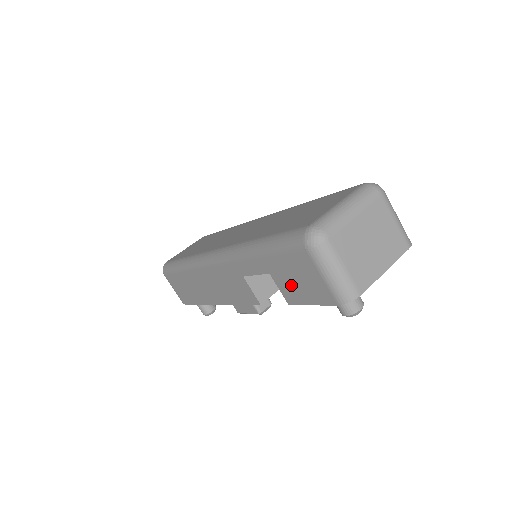
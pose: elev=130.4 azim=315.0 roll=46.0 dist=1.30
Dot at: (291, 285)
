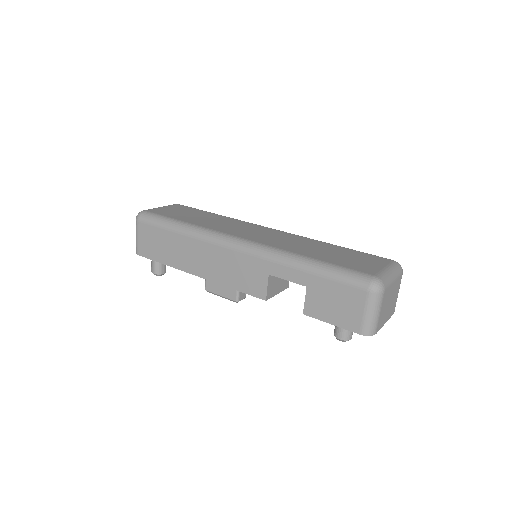
Dot at: (323, 304)
